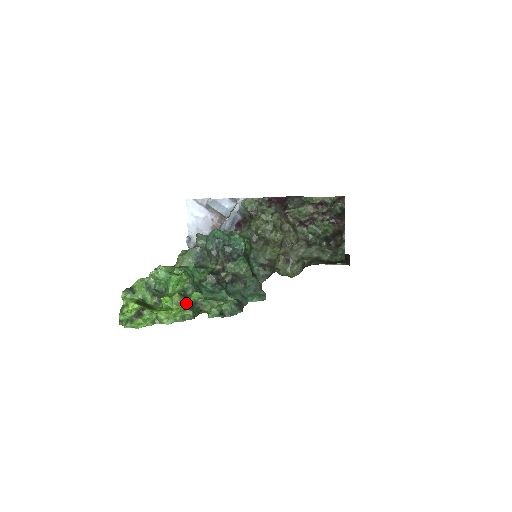
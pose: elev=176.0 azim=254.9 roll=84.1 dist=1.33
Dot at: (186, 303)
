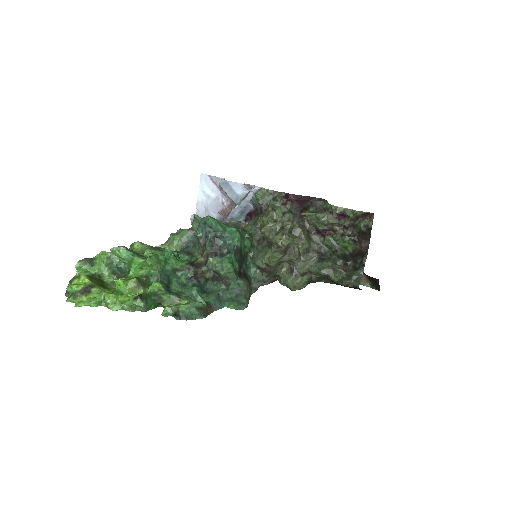
Dot at: (140, 292)
